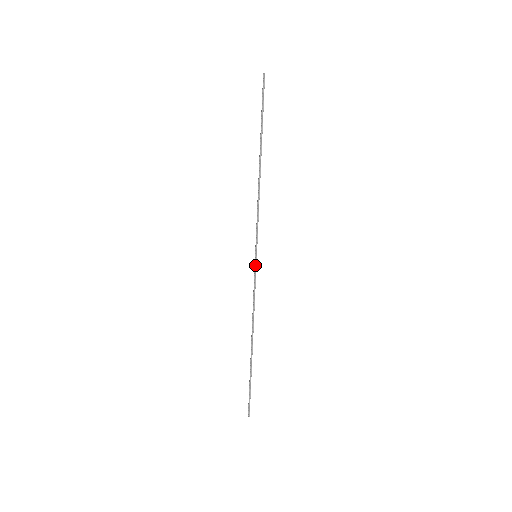
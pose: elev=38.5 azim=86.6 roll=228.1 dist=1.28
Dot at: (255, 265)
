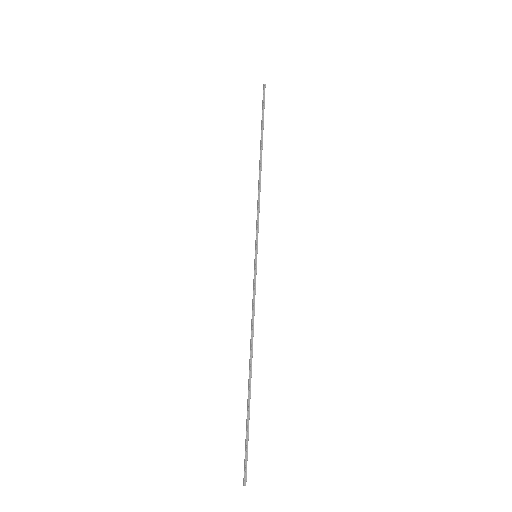
Dot at: (255, 266)
